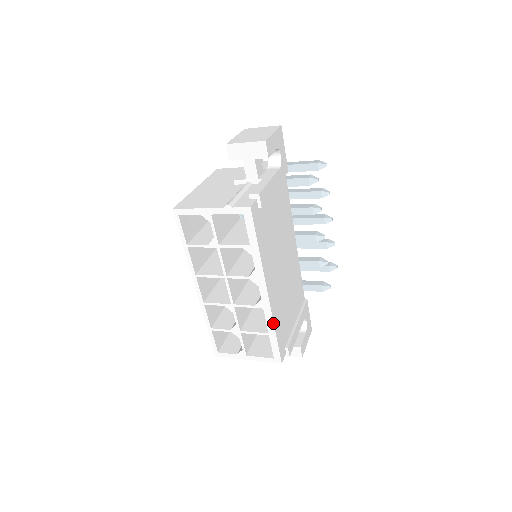
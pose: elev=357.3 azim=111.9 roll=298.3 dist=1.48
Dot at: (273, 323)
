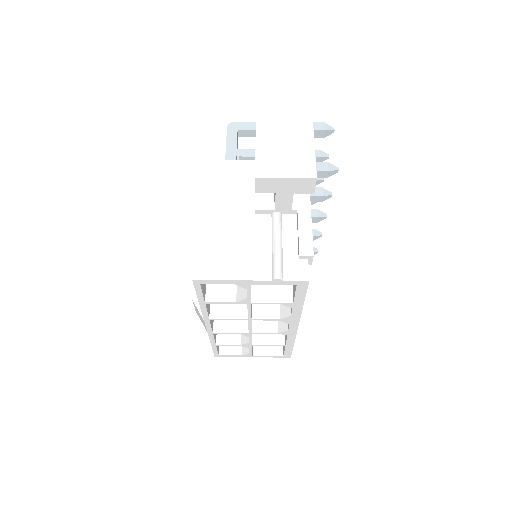
Dot at: (294, 341)
